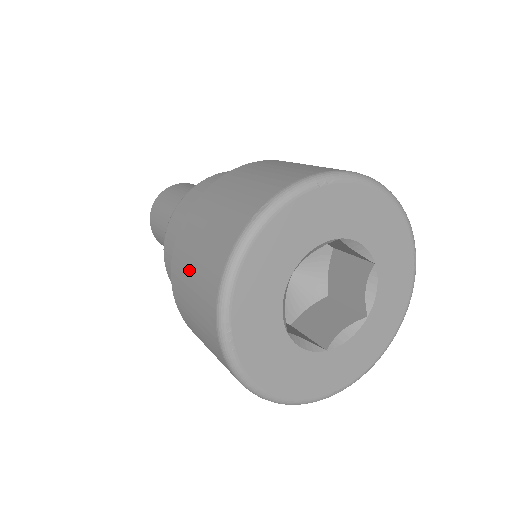
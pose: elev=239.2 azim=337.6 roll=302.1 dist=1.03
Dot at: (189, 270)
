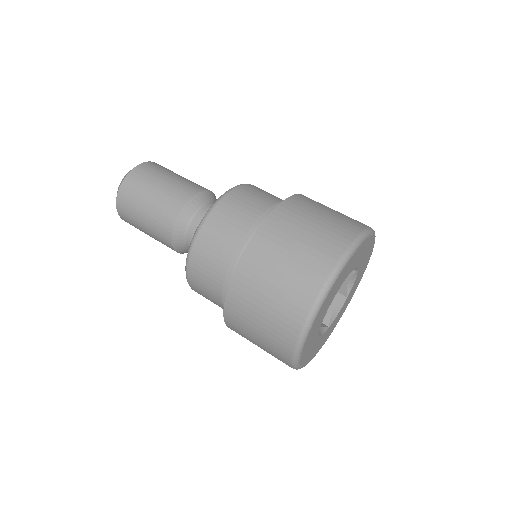
Dot at: (256, 314)
